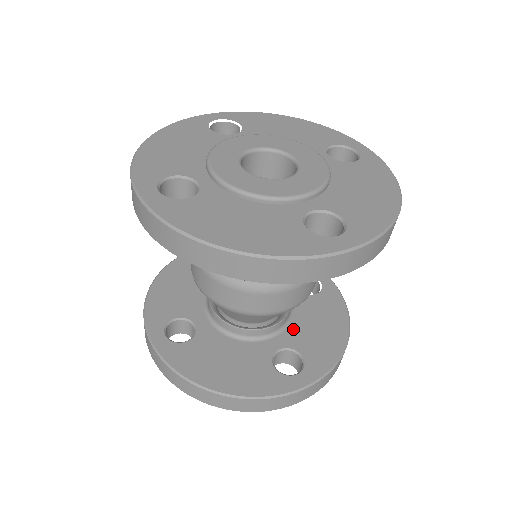
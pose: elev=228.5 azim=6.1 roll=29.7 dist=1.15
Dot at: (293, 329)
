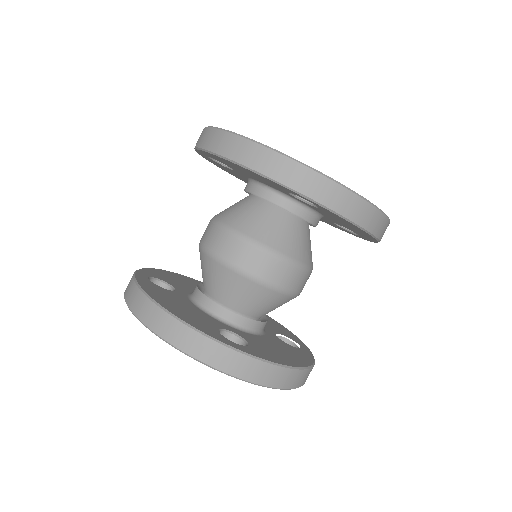
Dot at: (254, 336)
